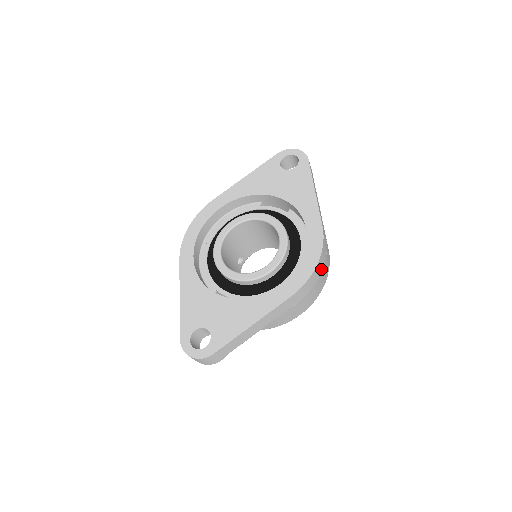
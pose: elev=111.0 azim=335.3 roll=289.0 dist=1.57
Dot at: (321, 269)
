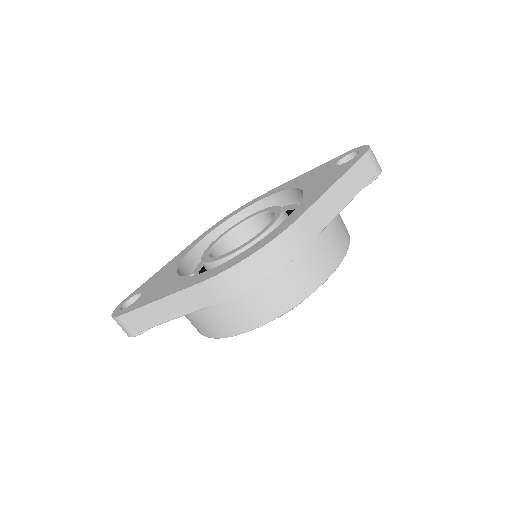
Dot at: (267, 272)
